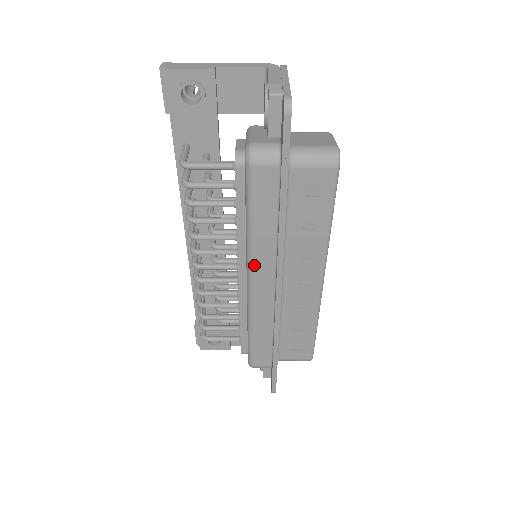
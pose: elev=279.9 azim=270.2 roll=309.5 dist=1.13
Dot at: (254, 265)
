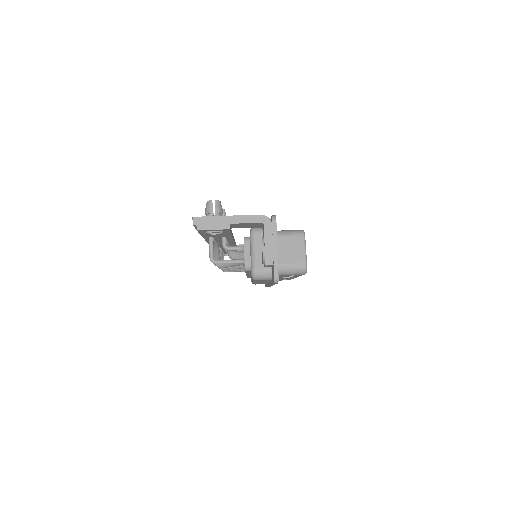
Dot at: (256, 282)
